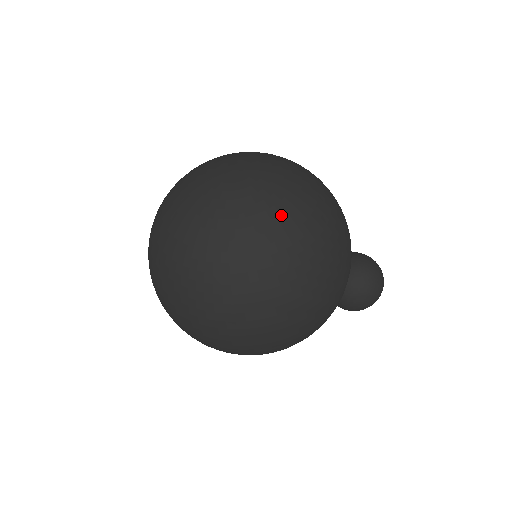
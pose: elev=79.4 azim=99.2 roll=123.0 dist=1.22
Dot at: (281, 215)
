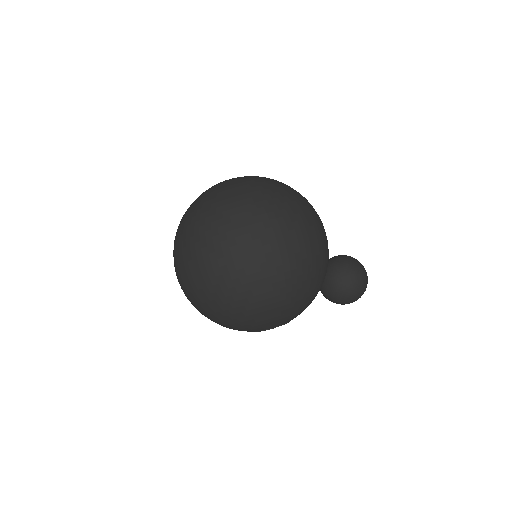
Dot at: (260, 179)
